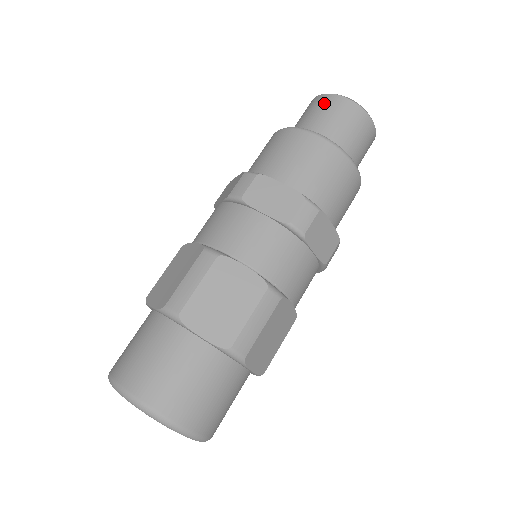
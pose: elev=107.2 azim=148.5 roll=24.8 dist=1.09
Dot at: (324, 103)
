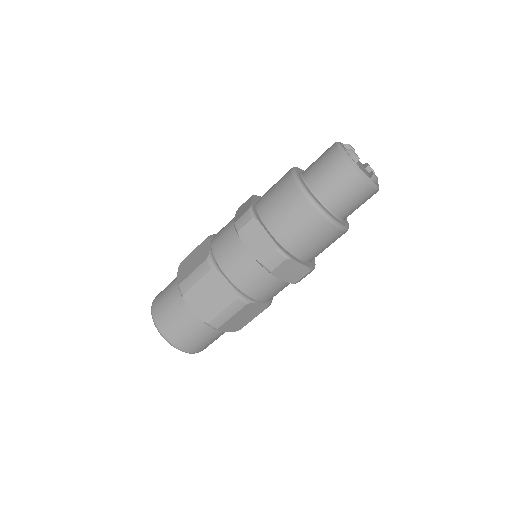
Dot at: (355, 186)
